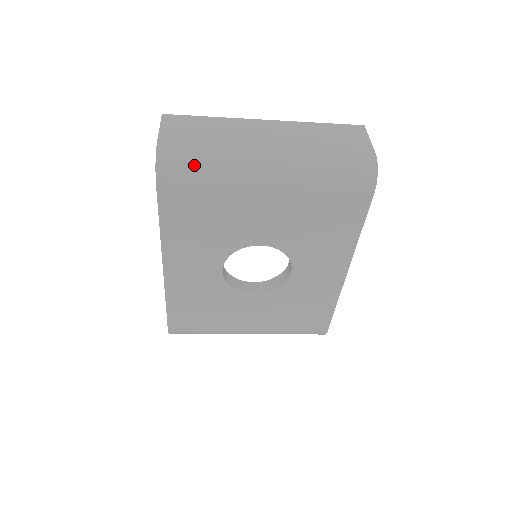
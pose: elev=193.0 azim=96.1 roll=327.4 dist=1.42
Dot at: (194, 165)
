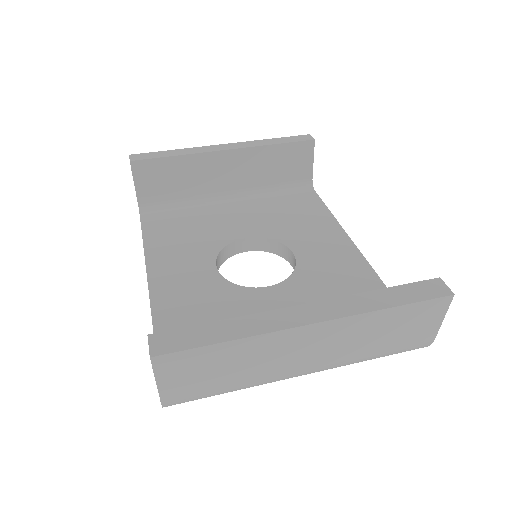
Dot at: occluded
